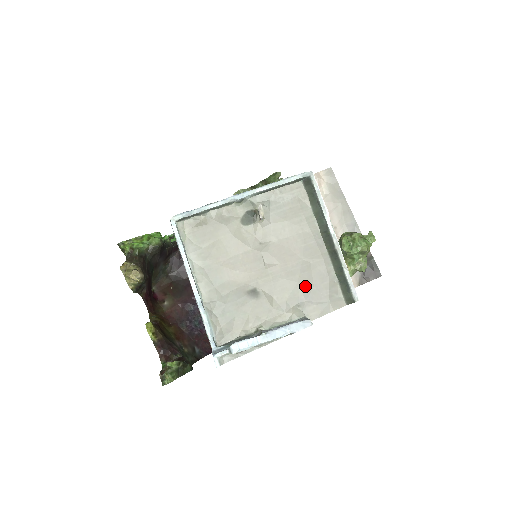
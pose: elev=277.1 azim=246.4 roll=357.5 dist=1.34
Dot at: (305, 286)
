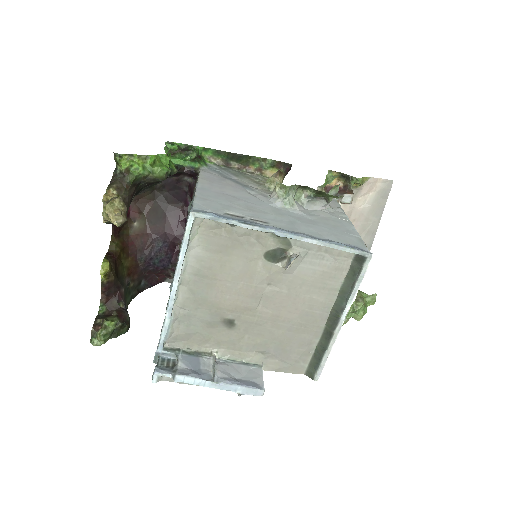
Dot at: (281, 343)
